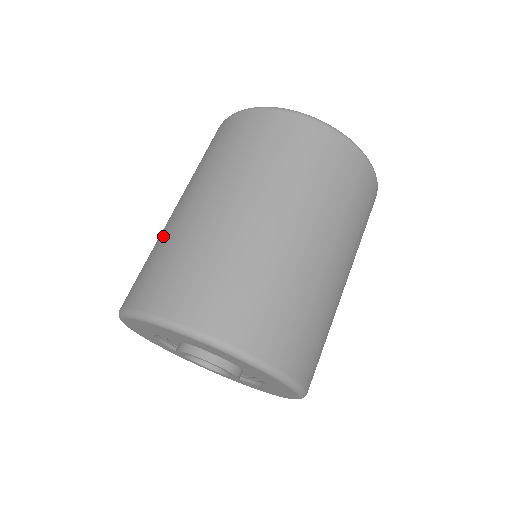
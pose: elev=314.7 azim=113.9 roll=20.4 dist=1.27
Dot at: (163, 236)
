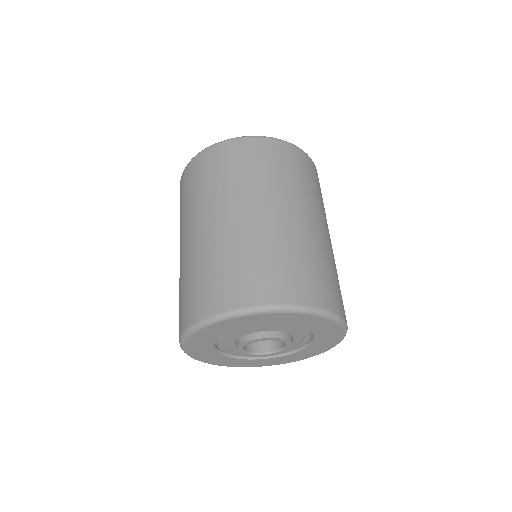
Dot at: (204, 253)
